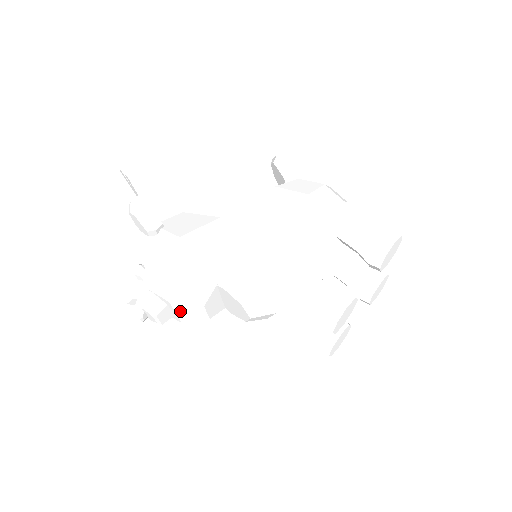
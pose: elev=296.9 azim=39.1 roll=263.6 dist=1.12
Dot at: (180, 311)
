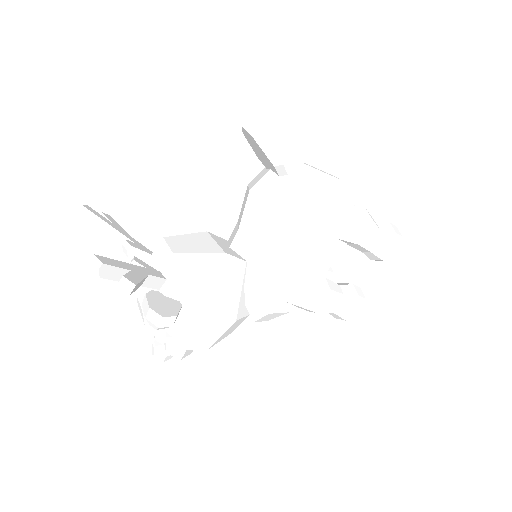
Dot at: occluded
